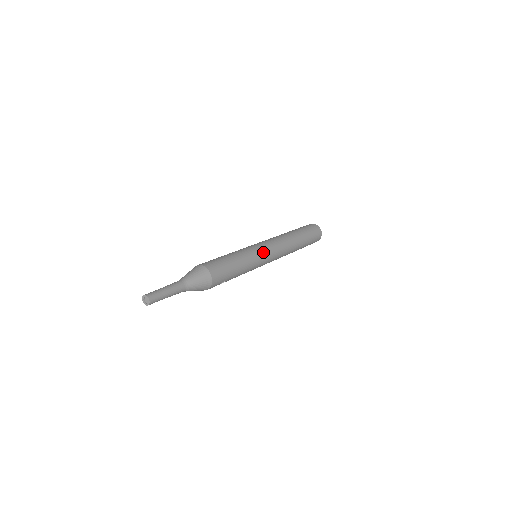
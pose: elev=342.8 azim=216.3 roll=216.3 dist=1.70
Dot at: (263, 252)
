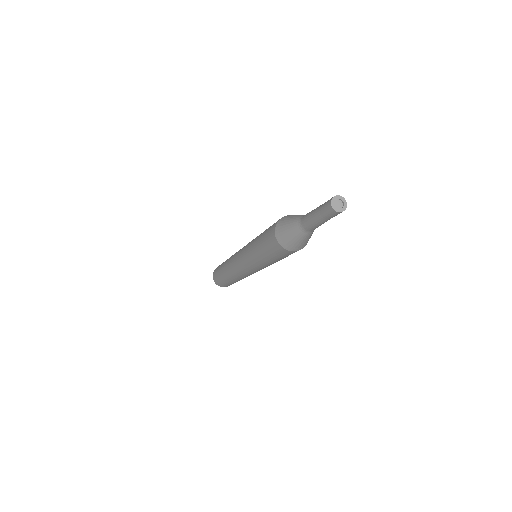
Dot at: occluded
